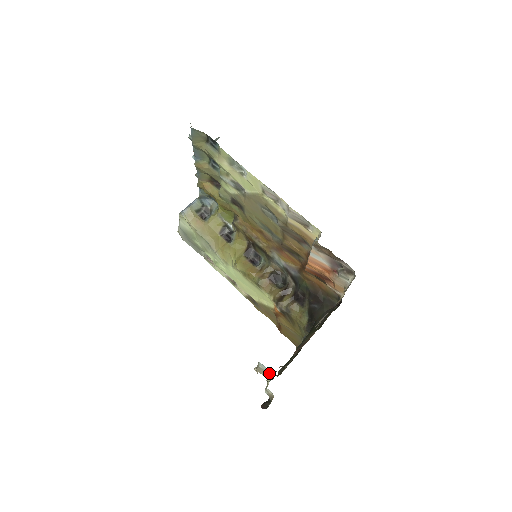
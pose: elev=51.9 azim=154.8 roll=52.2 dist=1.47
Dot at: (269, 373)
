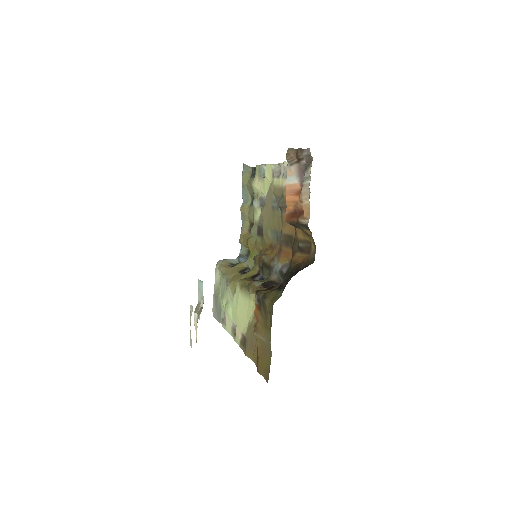
Dot at: (202, 294)
